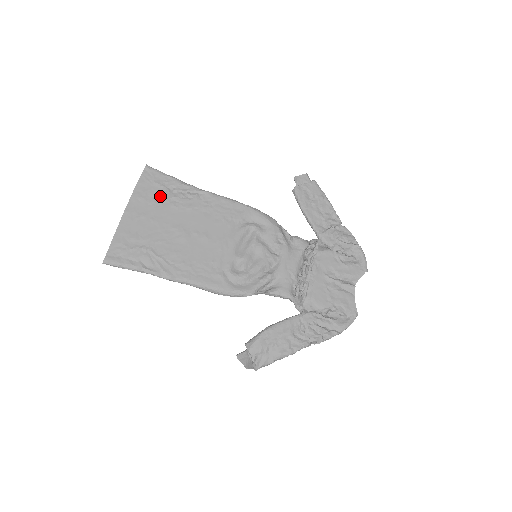
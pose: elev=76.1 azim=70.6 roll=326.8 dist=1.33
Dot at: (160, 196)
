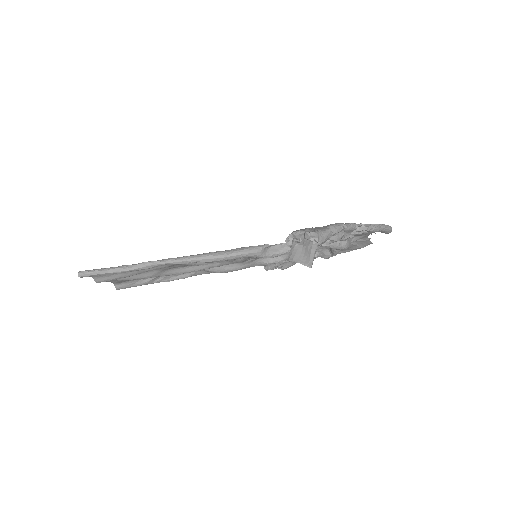
Dot at: occluded
